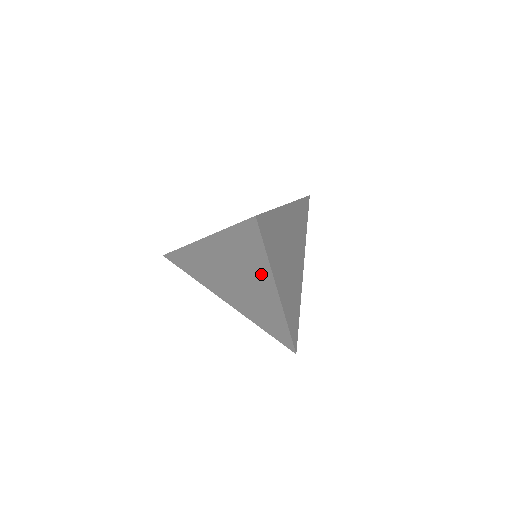
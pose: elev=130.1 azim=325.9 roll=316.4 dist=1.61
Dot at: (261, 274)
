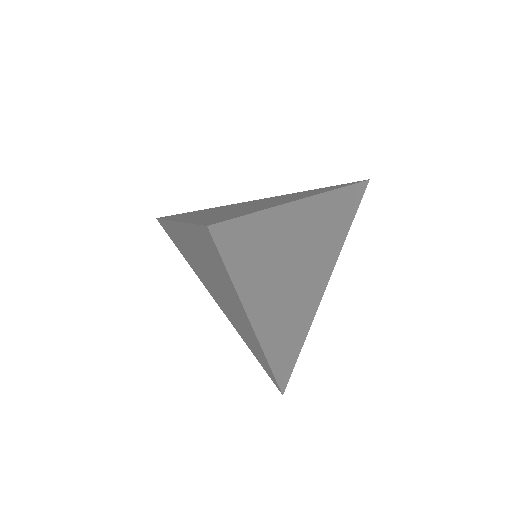
Dot at: (232, 296)
